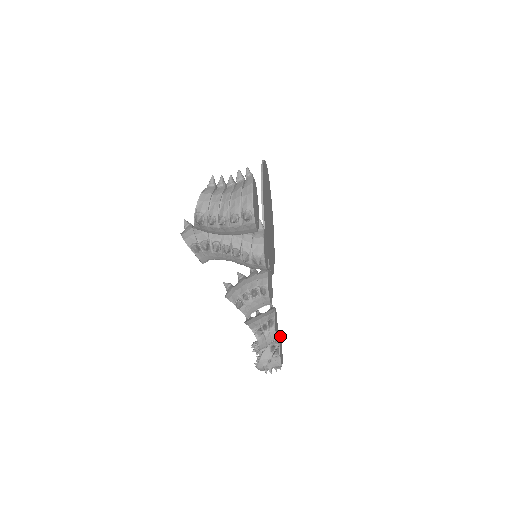
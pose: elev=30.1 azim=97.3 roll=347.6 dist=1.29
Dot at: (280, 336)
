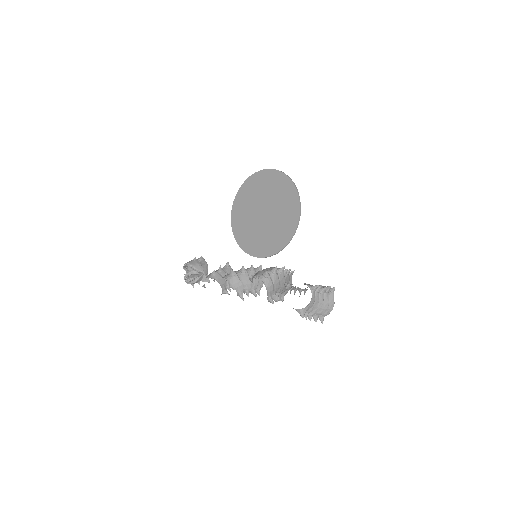
Dot at: (205, 261)
